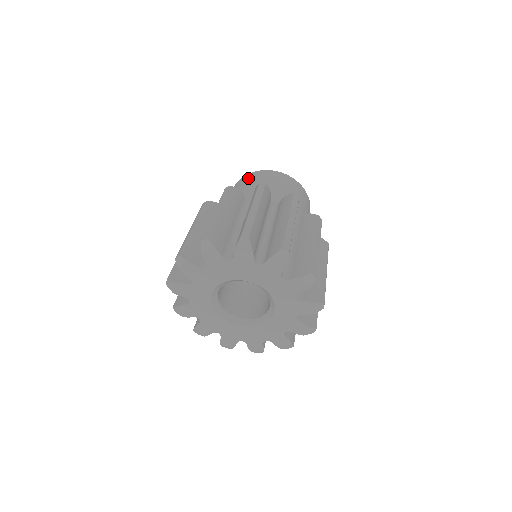
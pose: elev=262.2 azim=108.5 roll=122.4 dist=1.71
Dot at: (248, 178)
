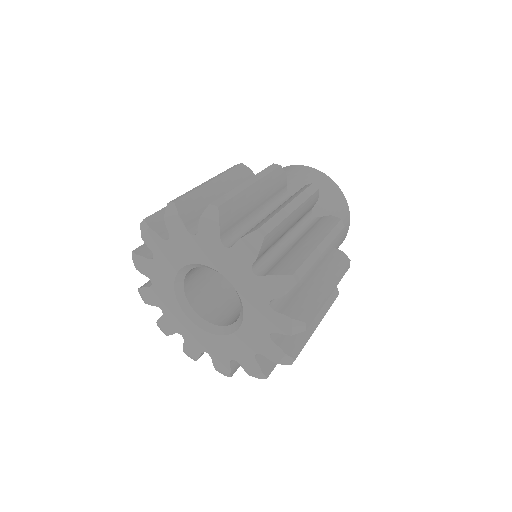
Dot at: occluded
